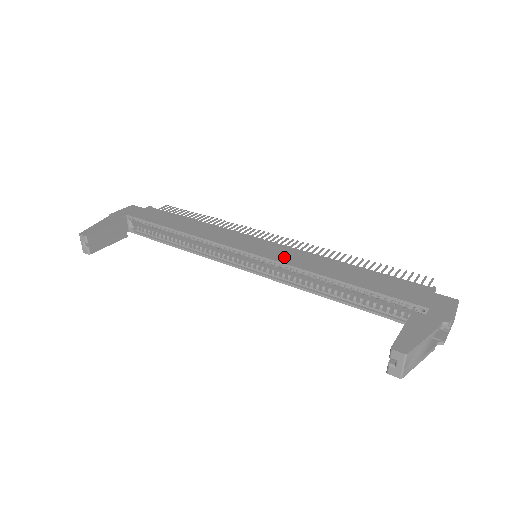
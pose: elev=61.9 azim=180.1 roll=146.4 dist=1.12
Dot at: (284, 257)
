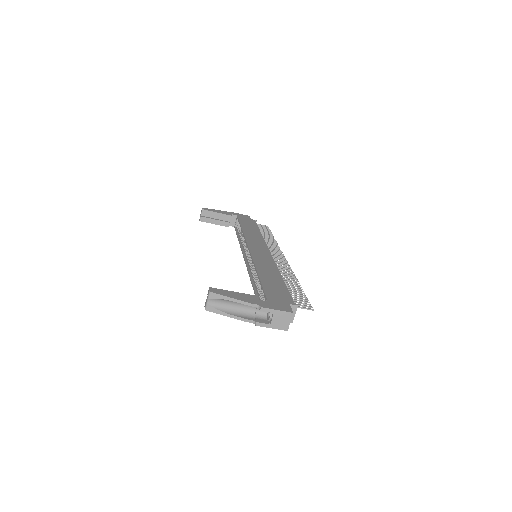
Dot at: (259, 257)
